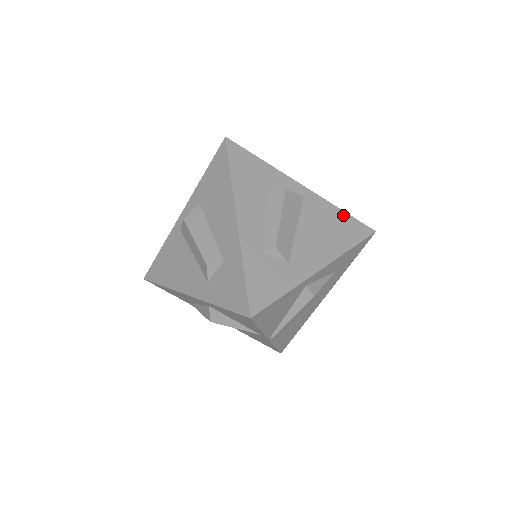
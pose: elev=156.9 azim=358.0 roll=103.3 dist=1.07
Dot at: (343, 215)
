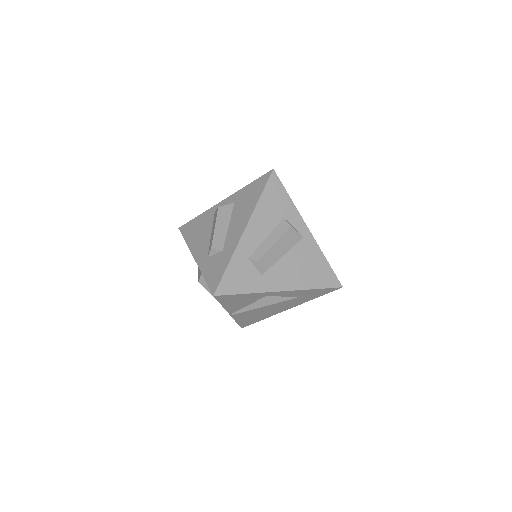
Dot at: (325, 263)
